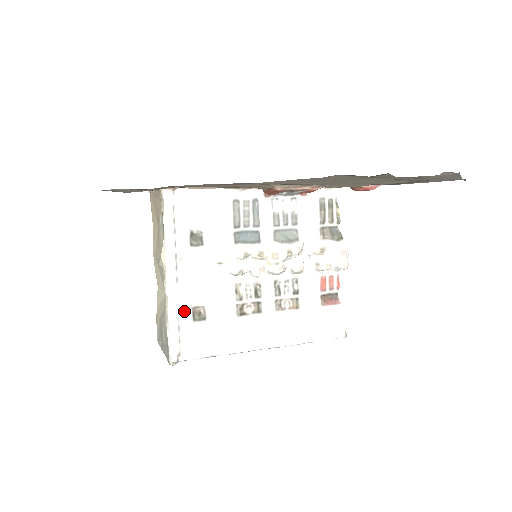
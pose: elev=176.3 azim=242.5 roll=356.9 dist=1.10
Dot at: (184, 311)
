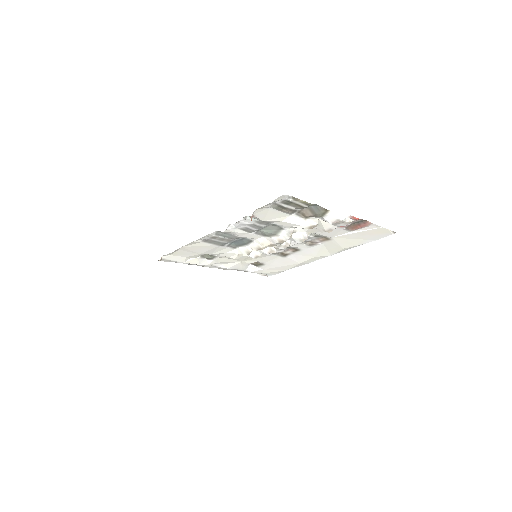
Dot at: (245, 269)
